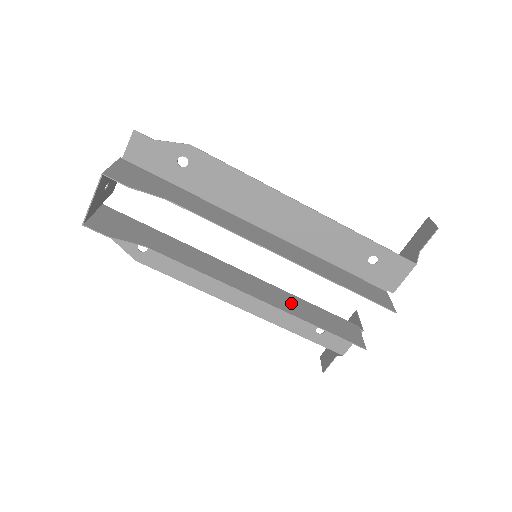
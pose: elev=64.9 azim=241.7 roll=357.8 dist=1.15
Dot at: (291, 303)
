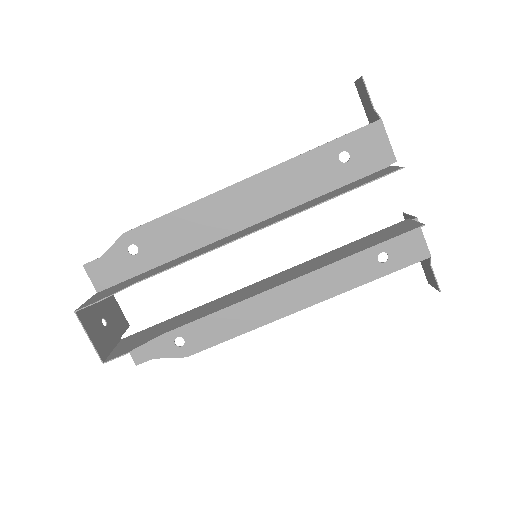
Dot at: (323, 260)
